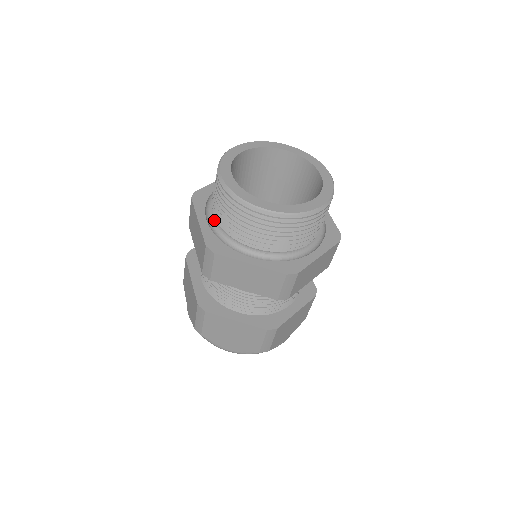
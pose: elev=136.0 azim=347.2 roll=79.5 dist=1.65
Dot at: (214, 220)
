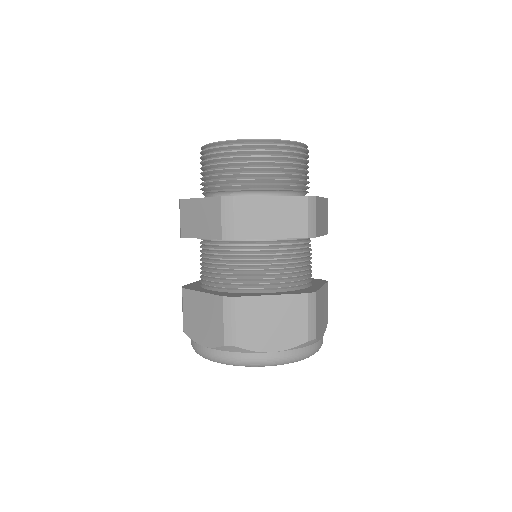
Dot at: occluded
